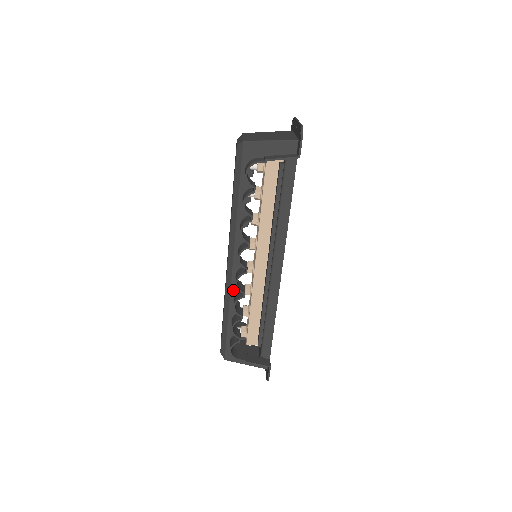
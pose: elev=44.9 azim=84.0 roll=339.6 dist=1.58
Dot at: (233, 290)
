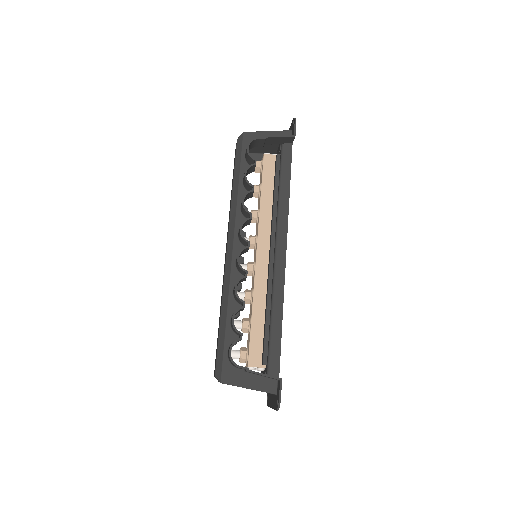
Dot at: (233, 280)
